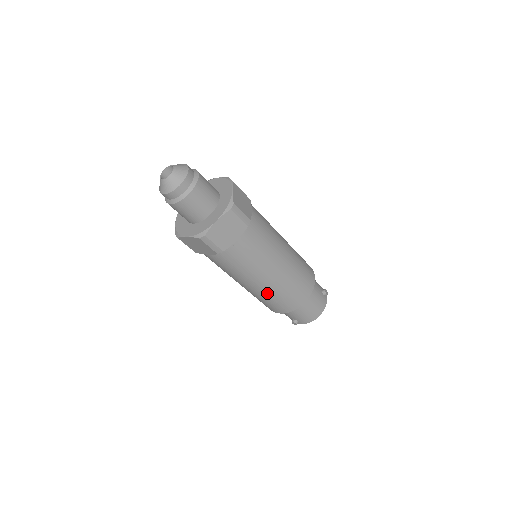
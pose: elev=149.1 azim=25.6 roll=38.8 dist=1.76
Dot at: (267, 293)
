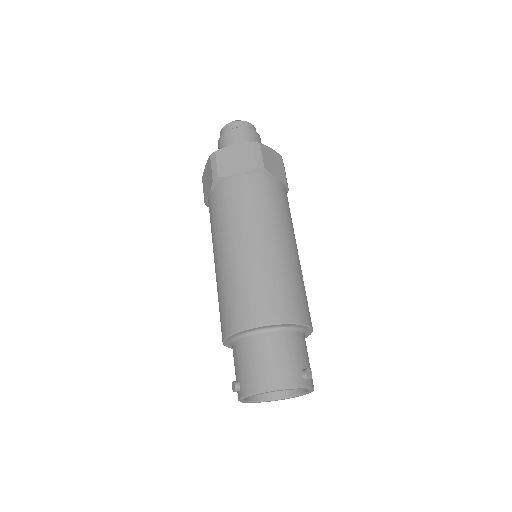
Dot at: (227, 275)
